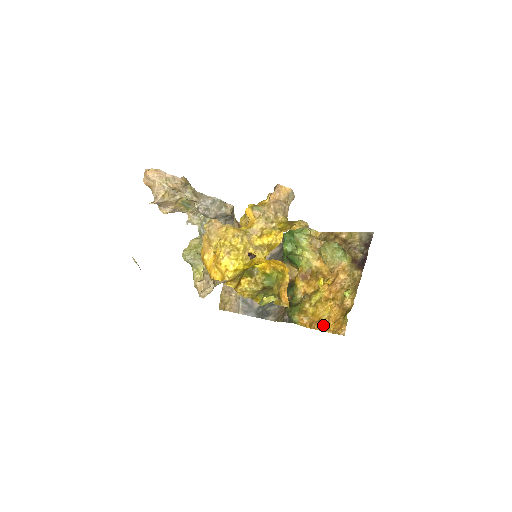
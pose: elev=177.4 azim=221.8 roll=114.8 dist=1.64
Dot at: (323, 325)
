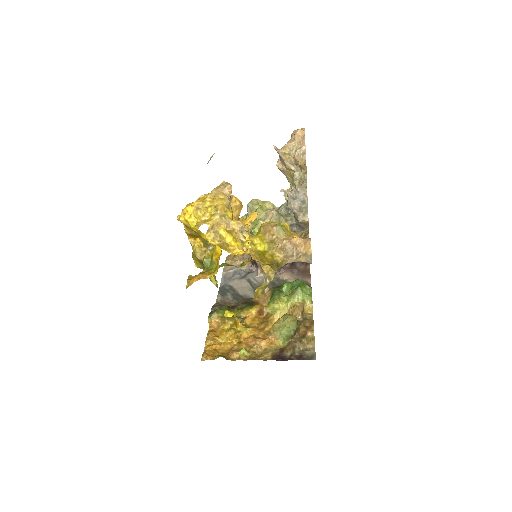
Dot at: (212, 341)
